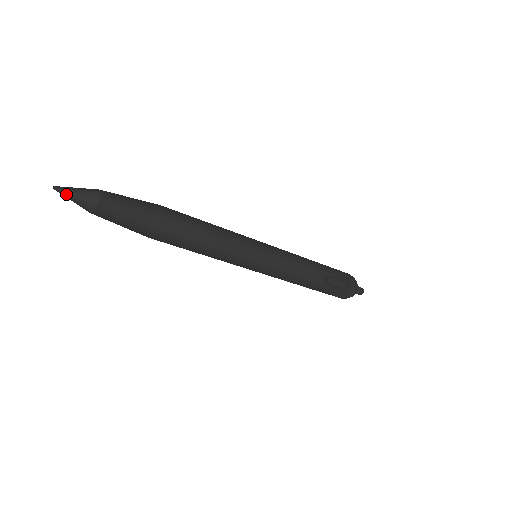
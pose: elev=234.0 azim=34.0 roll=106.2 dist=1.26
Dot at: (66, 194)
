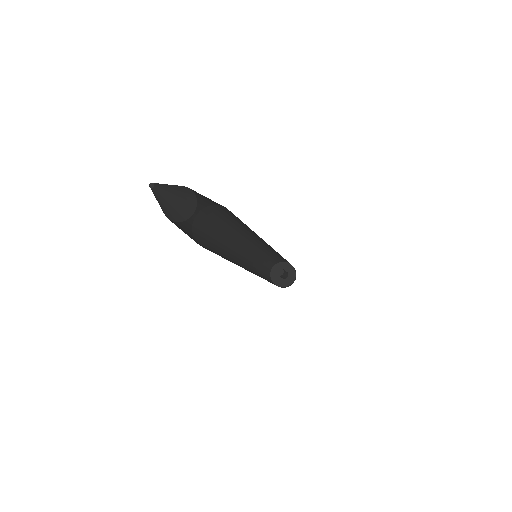
Dot at: (163, 197)
